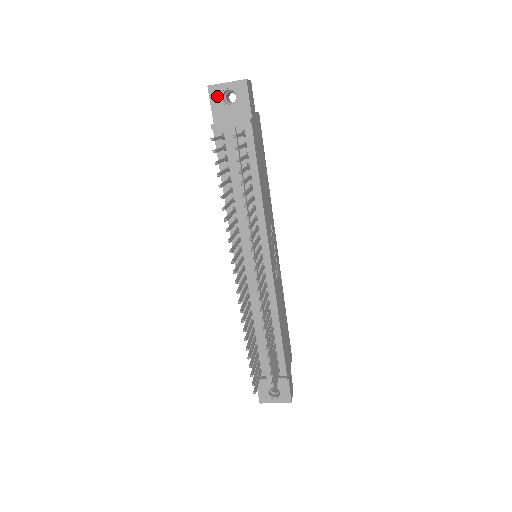
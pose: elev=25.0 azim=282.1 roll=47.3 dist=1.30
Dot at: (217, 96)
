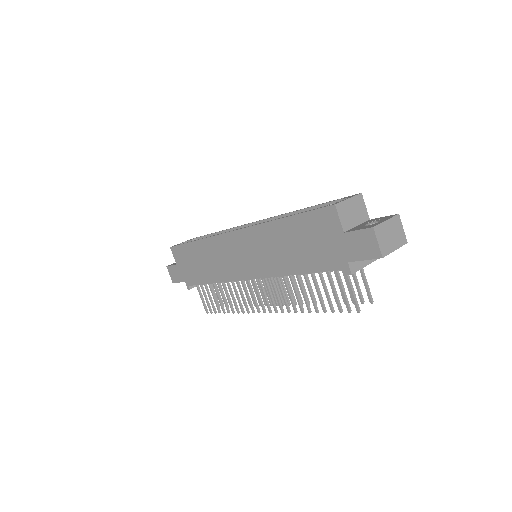
Dot at: occluded
